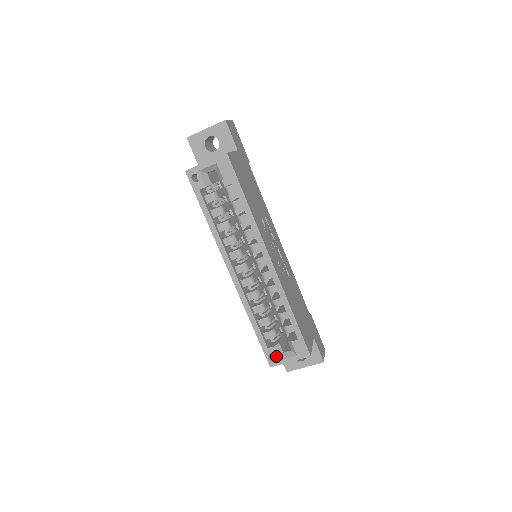
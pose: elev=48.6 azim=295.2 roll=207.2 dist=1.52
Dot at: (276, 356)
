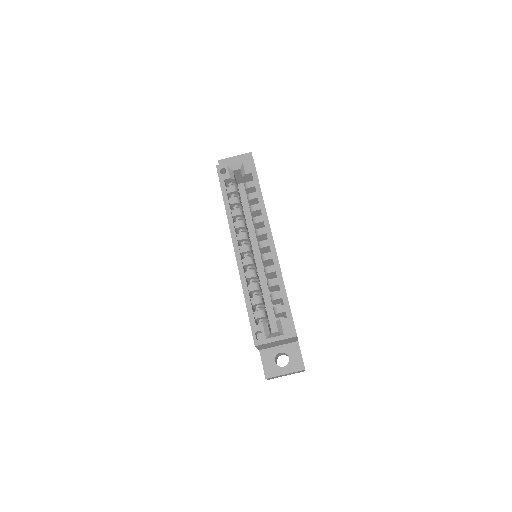
Dot at: (263, 334)
